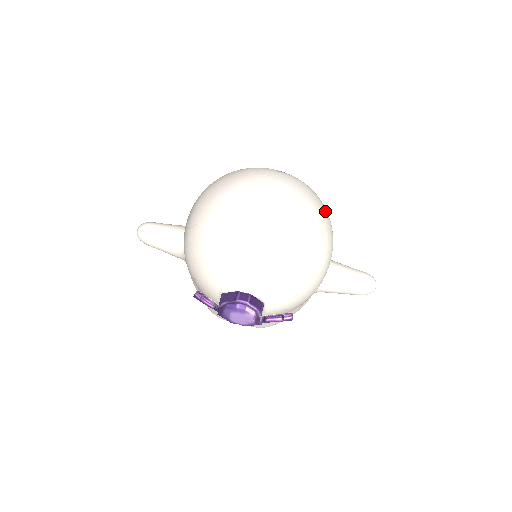
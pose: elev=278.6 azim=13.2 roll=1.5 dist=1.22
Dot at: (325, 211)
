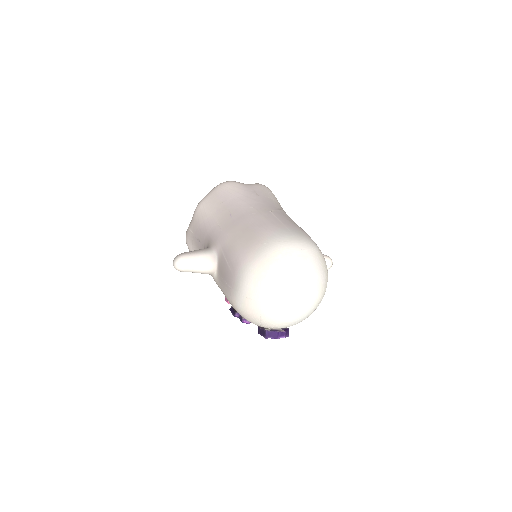
Dot at: (326, 265)
